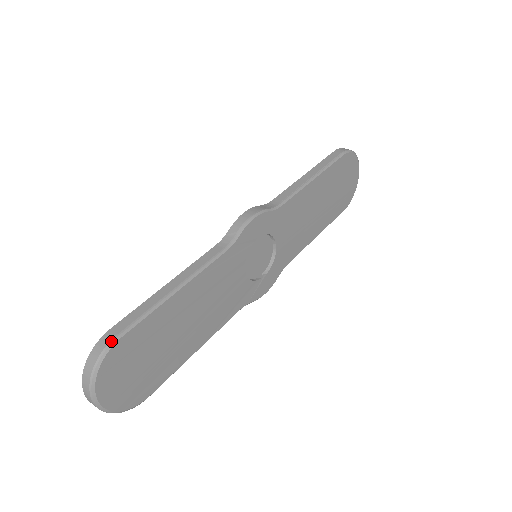
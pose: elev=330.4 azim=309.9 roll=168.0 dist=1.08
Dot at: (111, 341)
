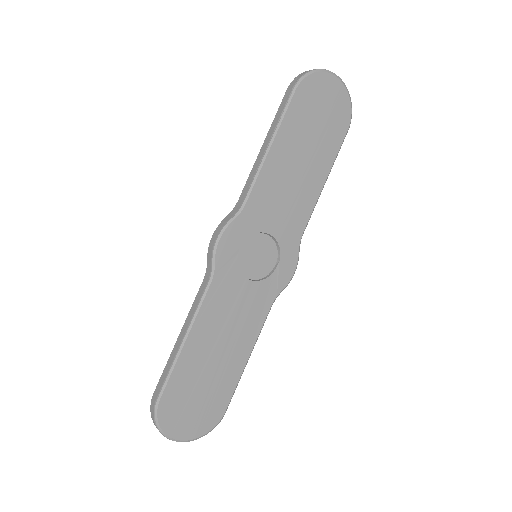
Dot at: (155, 404)
